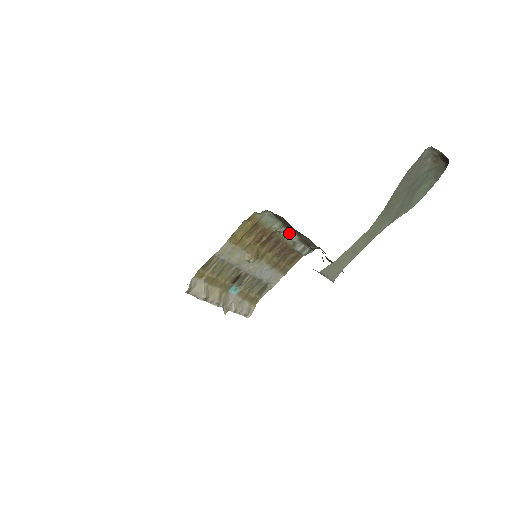
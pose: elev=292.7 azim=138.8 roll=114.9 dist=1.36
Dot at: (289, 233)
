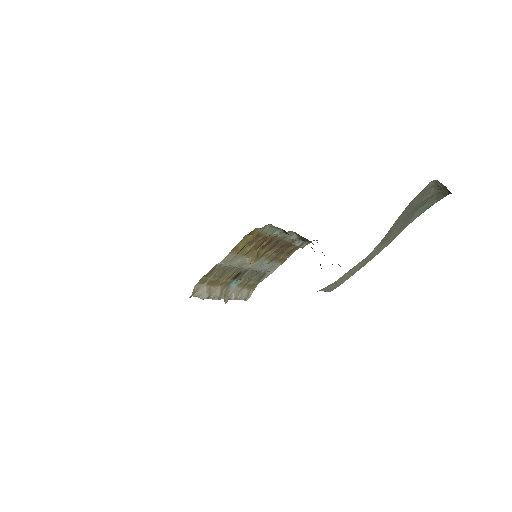
Dot at: (289, 234)
